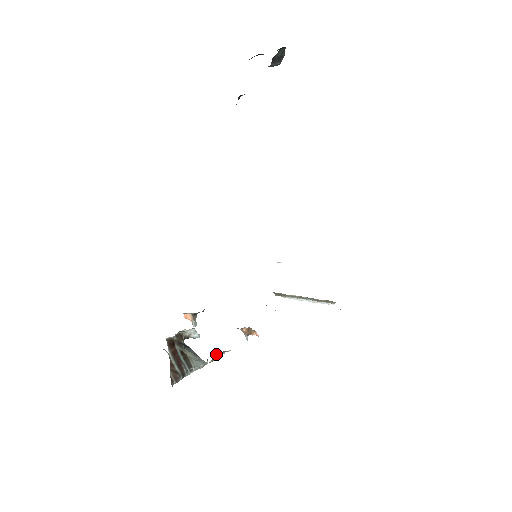
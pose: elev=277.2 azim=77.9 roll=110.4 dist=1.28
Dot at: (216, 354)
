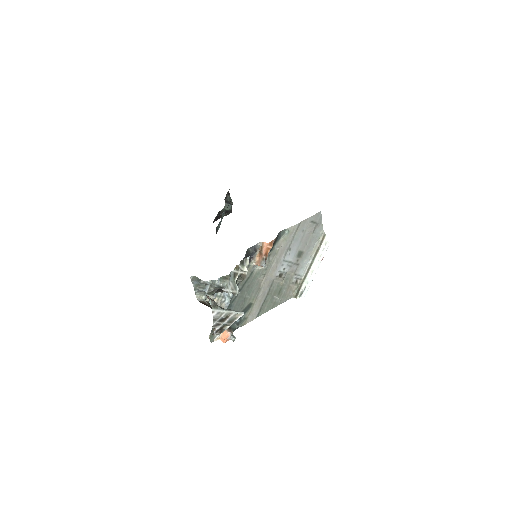
Dot at: (239, 269)
